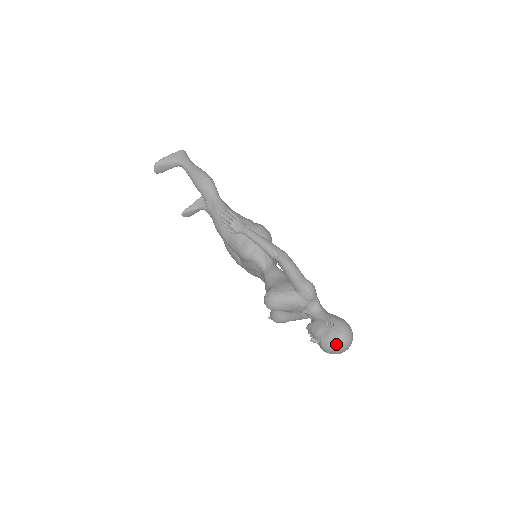
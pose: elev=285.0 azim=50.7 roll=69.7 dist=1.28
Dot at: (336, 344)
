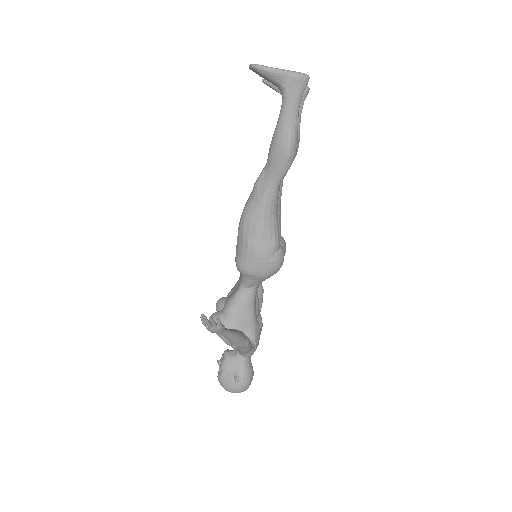
Dot at: (226, 389)
